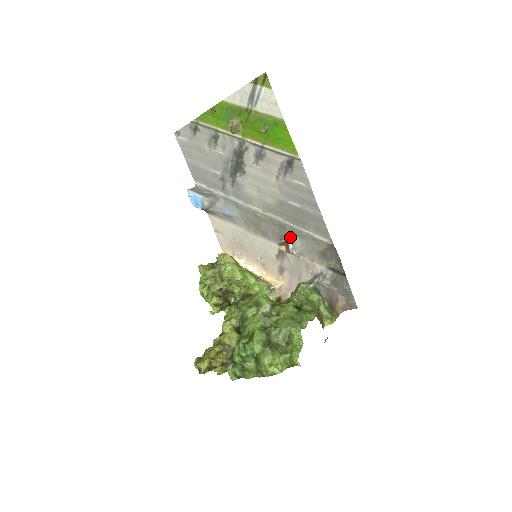
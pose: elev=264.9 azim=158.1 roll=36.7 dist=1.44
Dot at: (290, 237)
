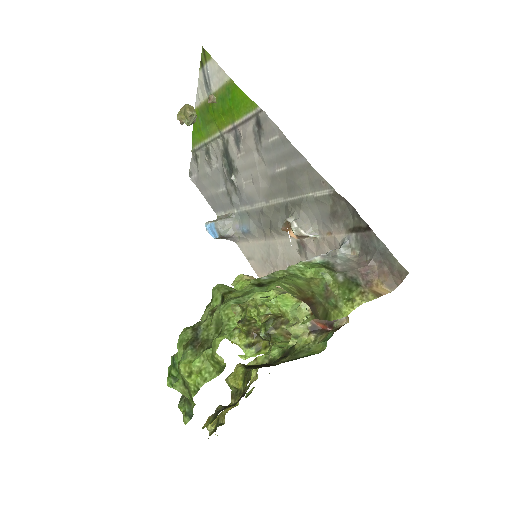
Dot at: (293, 215)
